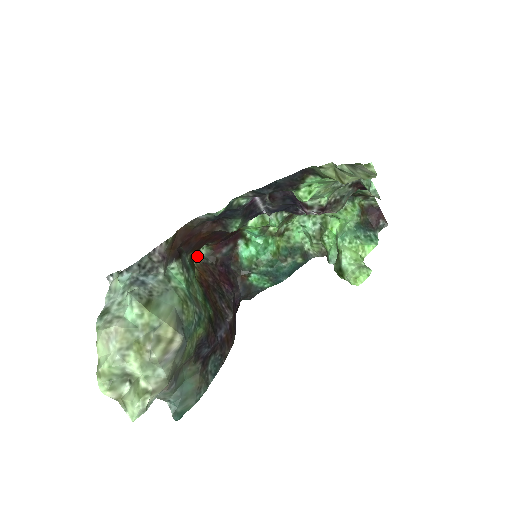
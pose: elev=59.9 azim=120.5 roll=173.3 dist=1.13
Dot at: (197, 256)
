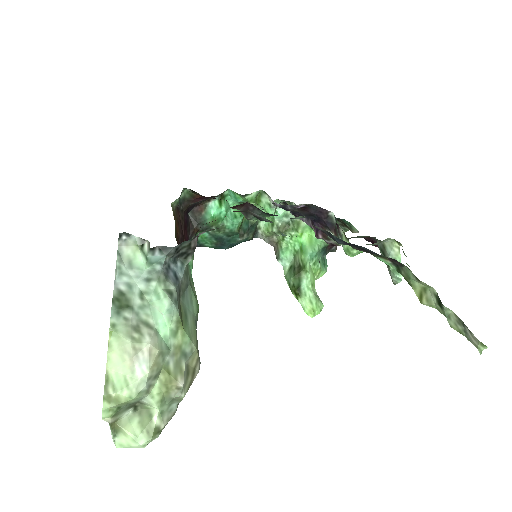
Dot at: (177, 199)
